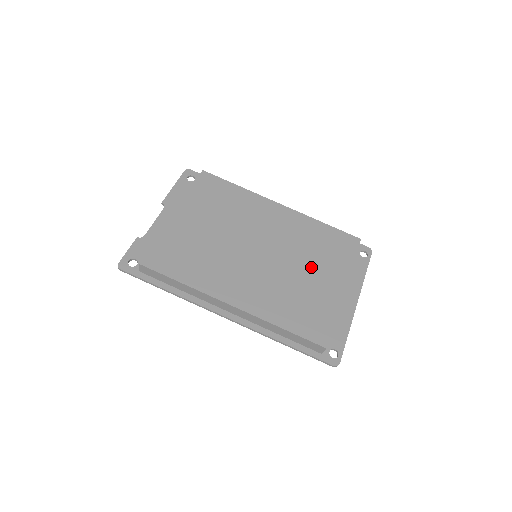
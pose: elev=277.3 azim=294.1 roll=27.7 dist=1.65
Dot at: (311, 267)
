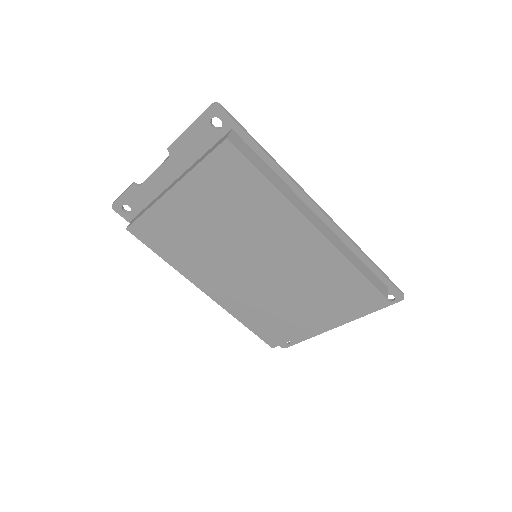
Dot at: (303, 299)
